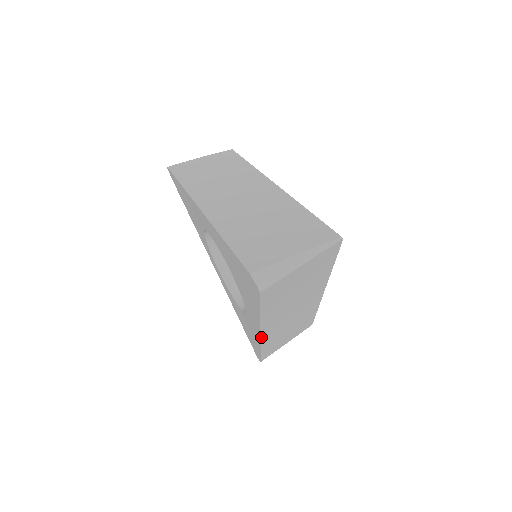
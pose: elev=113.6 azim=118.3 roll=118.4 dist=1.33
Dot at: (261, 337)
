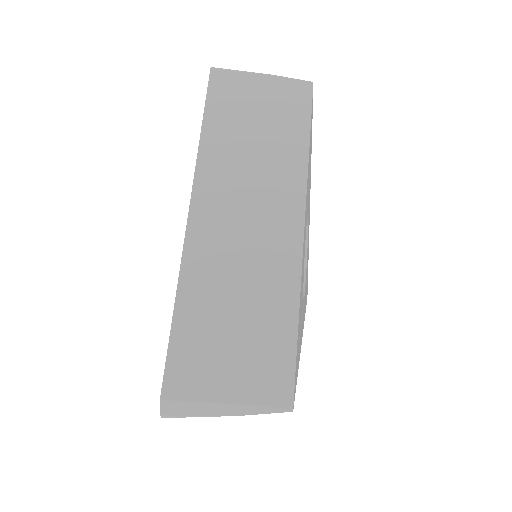
Dot at: (189, 222)
